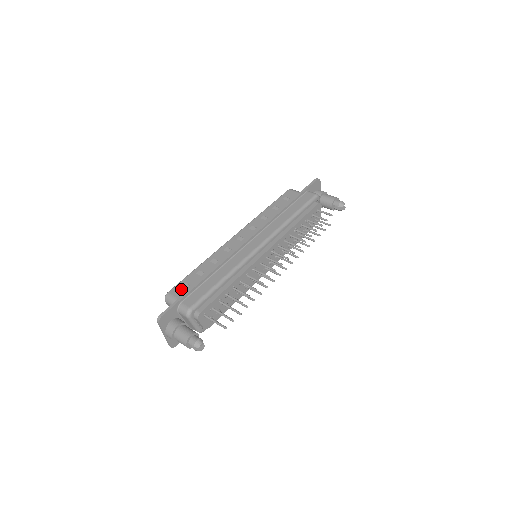
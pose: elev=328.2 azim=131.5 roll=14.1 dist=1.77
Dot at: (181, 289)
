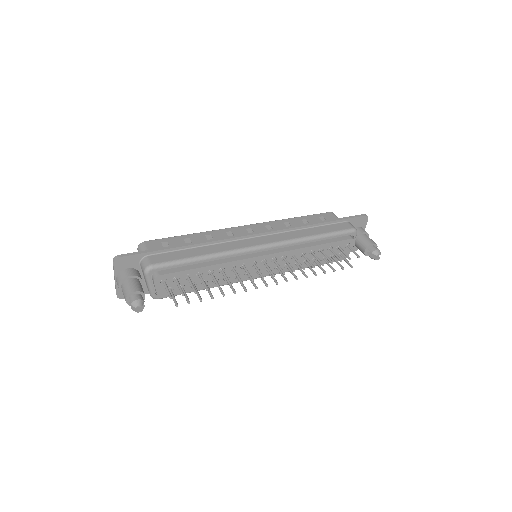
Dot at: (159, 245)
